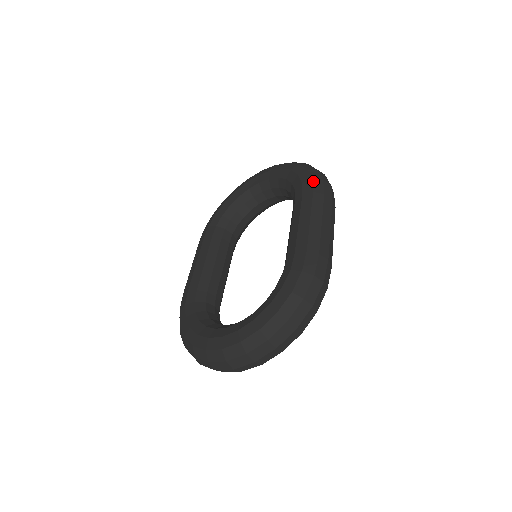
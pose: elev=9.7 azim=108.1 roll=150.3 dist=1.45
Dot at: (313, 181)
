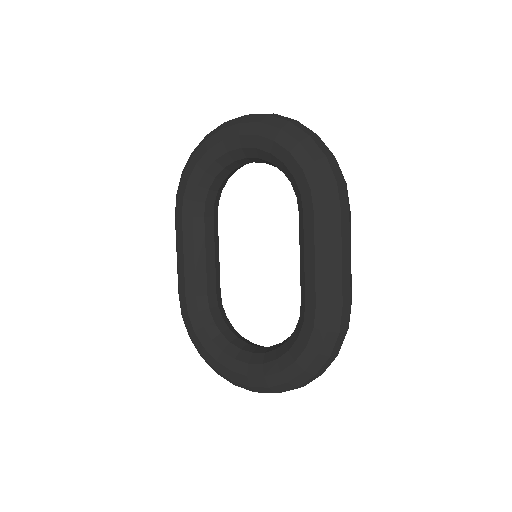
Dot at: (325, 189)
